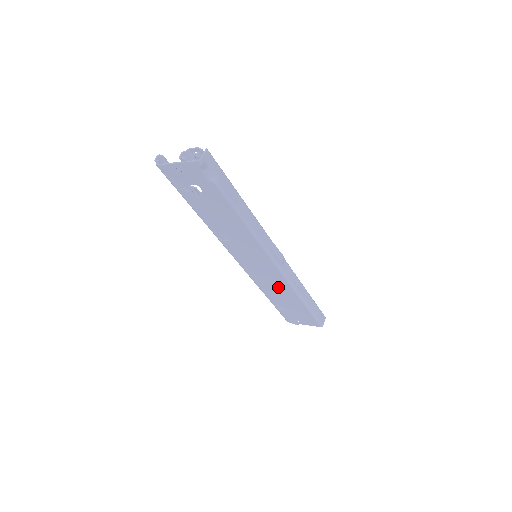
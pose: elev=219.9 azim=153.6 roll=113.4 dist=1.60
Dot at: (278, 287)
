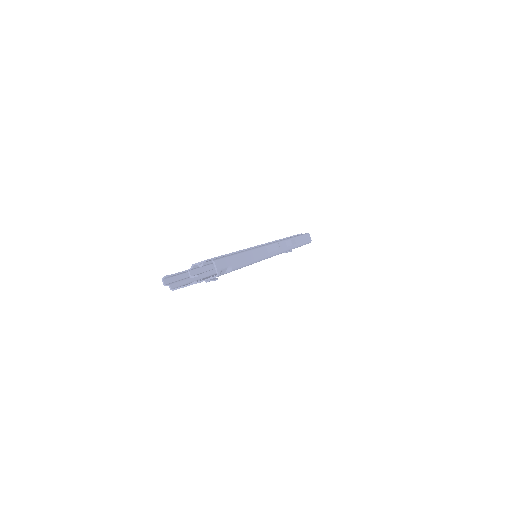
Dot at: occluded
